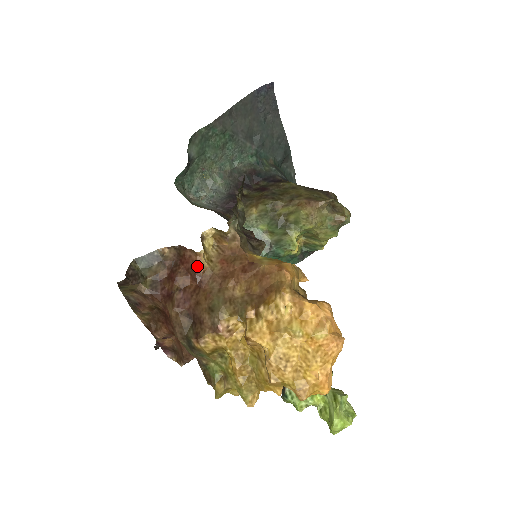
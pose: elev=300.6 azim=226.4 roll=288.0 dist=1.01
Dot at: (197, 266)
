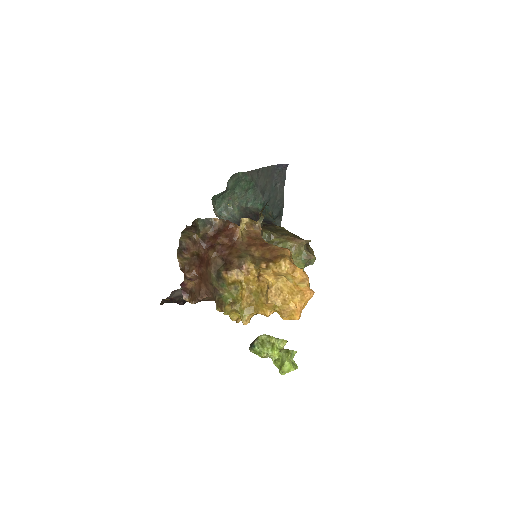
Dot at: (235, 234)
